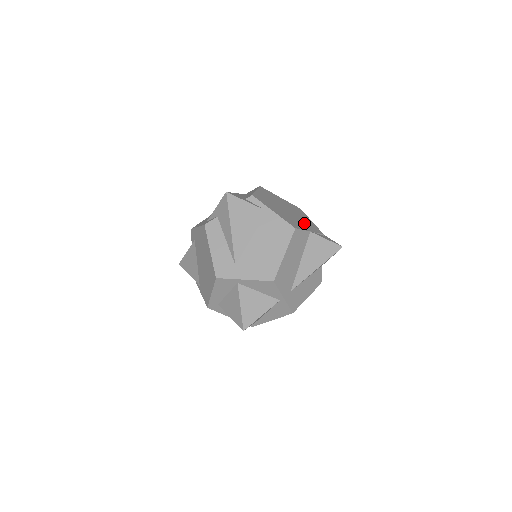
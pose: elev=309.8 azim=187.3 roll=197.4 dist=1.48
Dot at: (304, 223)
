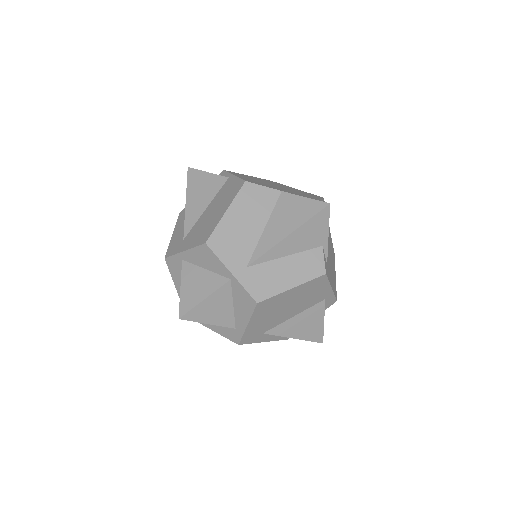
Dot at: (288, 191)
